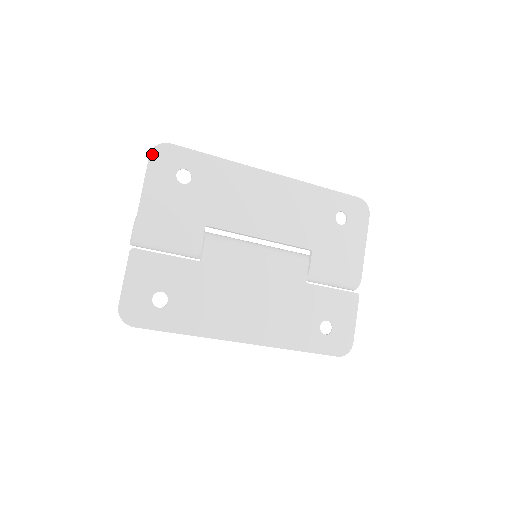
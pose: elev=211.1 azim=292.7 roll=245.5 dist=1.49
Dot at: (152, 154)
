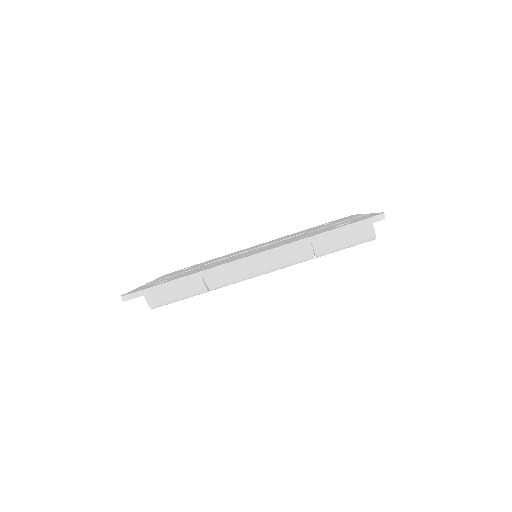
Dot at: occluded
